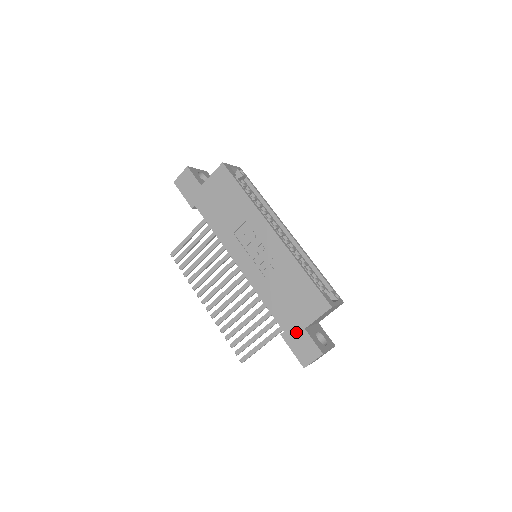
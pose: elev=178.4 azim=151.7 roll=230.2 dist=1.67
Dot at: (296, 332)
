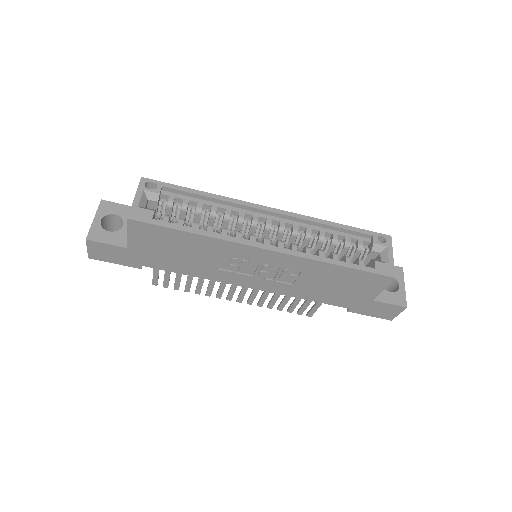
Dot at: (364, 305)
